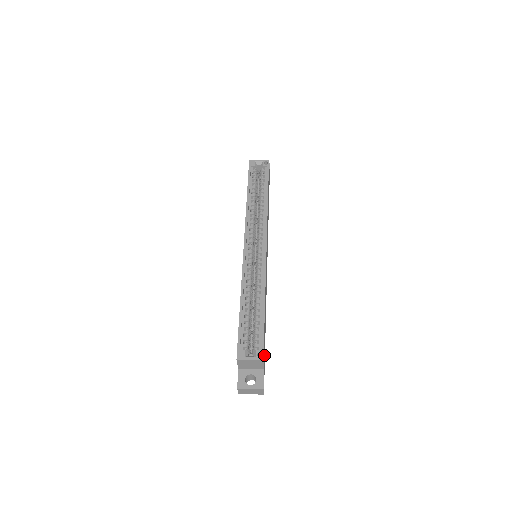
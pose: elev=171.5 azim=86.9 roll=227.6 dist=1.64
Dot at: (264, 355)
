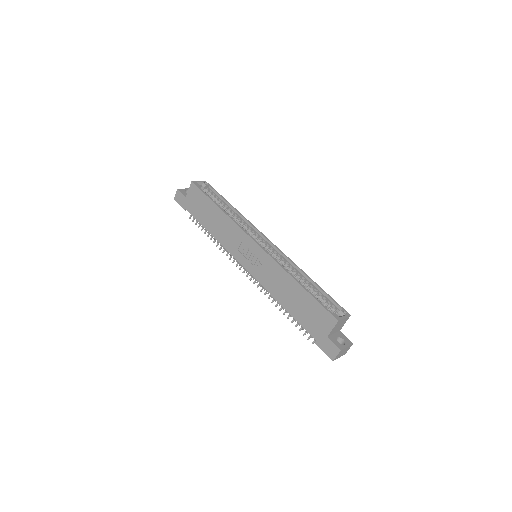
Dot at: occluded
